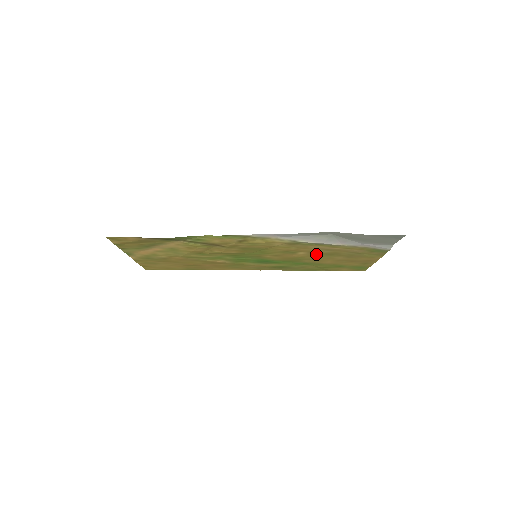
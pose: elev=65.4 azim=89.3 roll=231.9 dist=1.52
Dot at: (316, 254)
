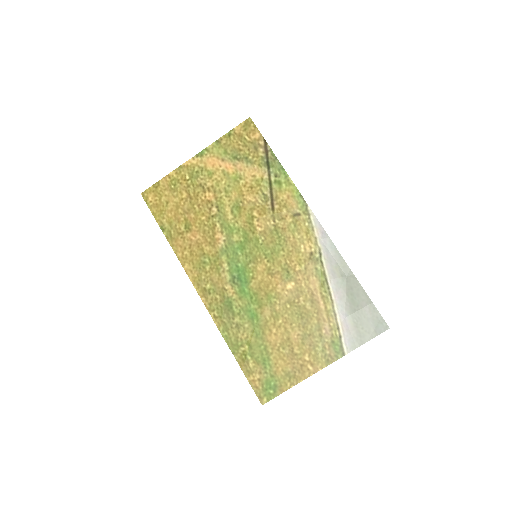
Dot at: (293, 303)
